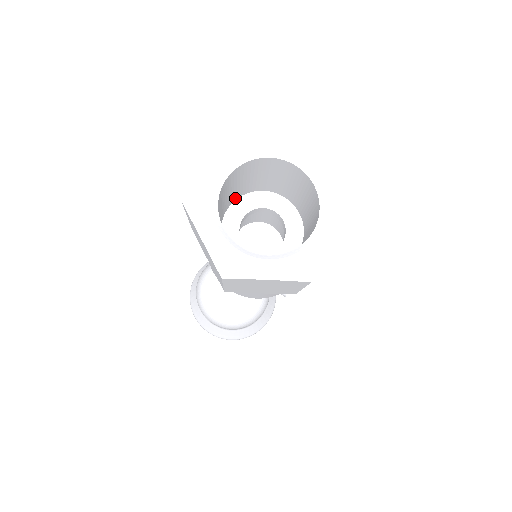
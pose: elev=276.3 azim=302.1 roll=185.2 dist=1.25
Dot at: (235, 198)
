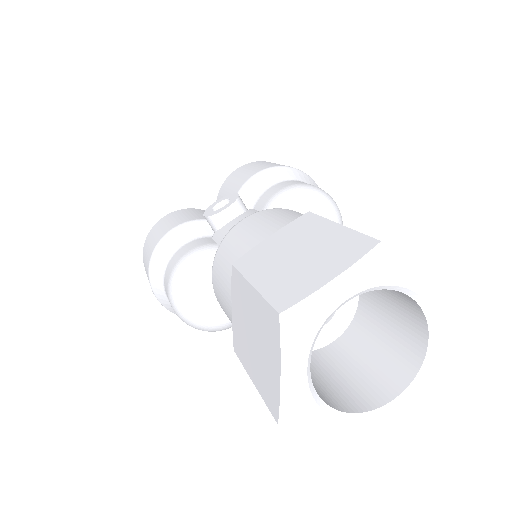
Dot at: occluded
